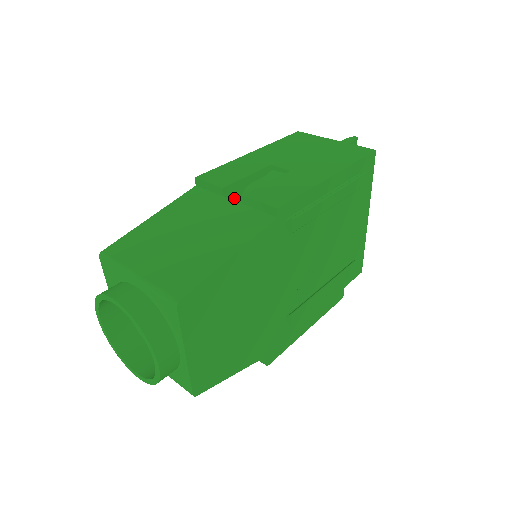
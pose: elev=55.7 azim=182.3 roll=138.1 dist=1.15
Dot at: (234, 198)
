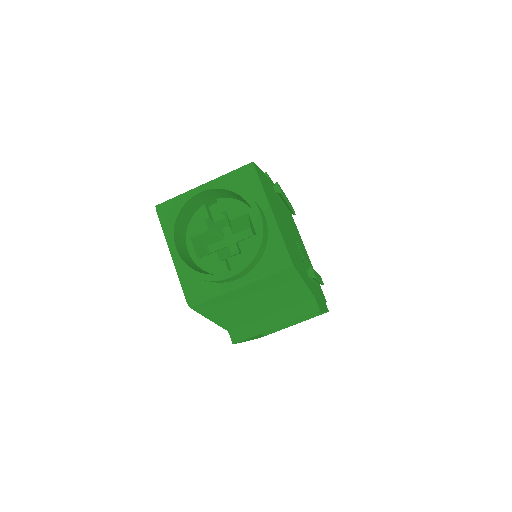
Dot at: occluded
